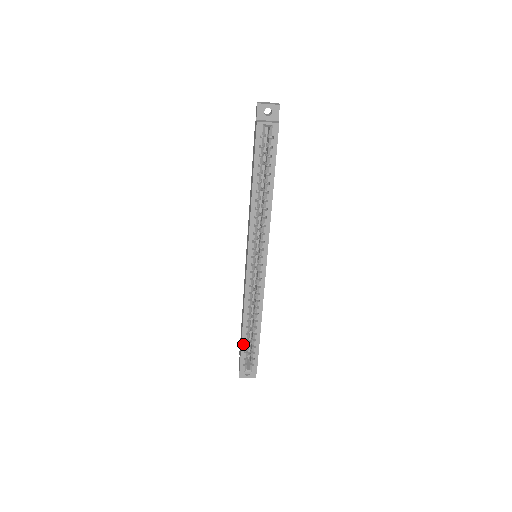
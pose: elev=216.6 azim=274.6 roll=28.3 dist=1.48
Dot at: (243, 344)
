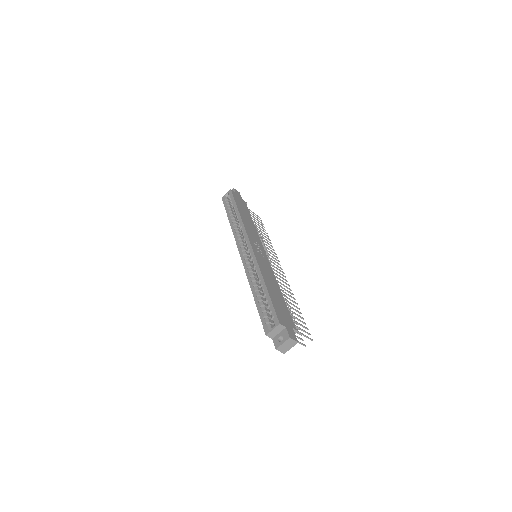
Dot at: (258, 307)
